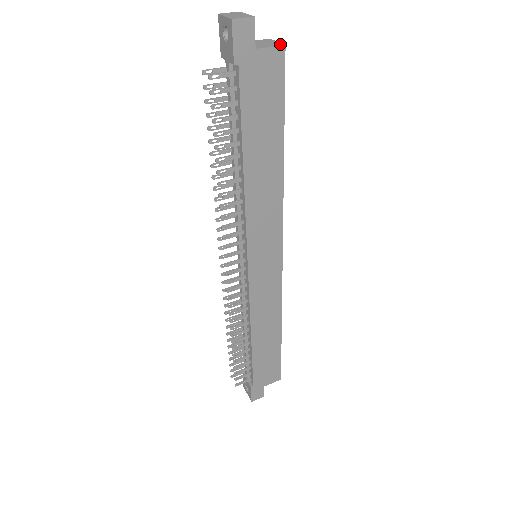
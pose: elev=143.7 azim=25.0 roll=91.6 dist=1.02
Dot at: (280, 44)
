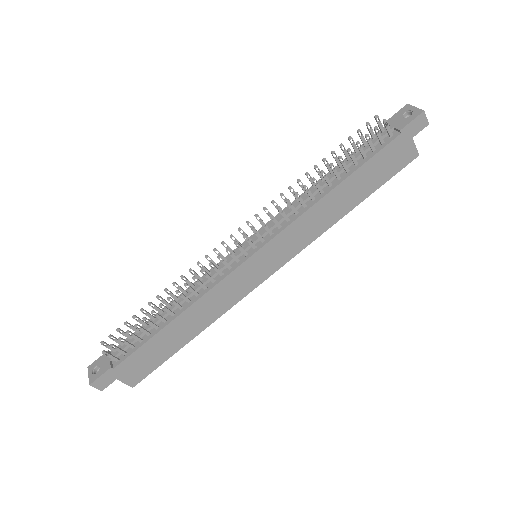
Dot at: (417, 152)
